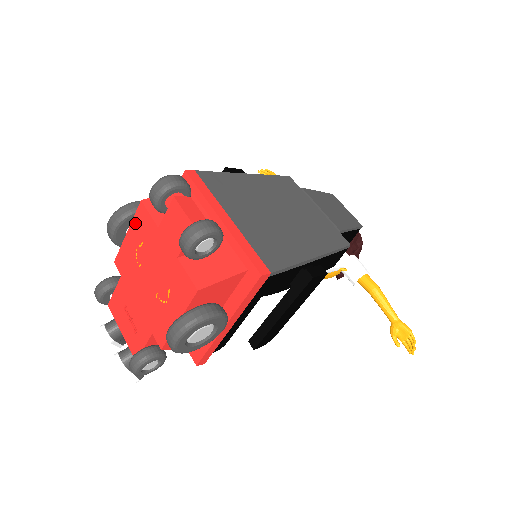
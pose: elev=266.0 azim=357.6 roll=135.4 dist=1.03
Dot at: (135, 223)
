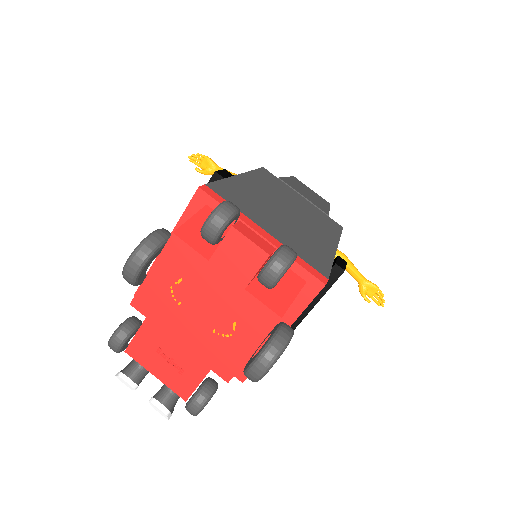
Dot at: (165, 258)
